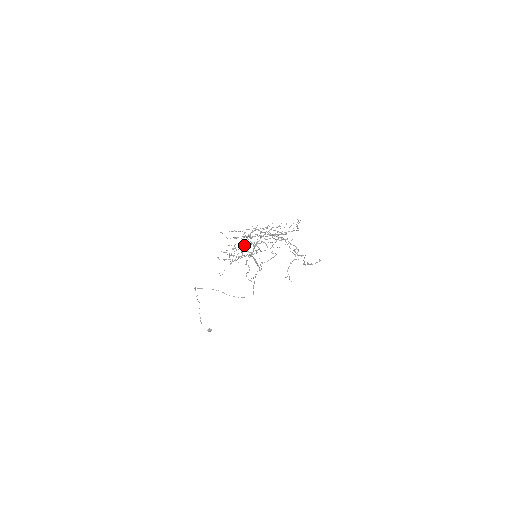
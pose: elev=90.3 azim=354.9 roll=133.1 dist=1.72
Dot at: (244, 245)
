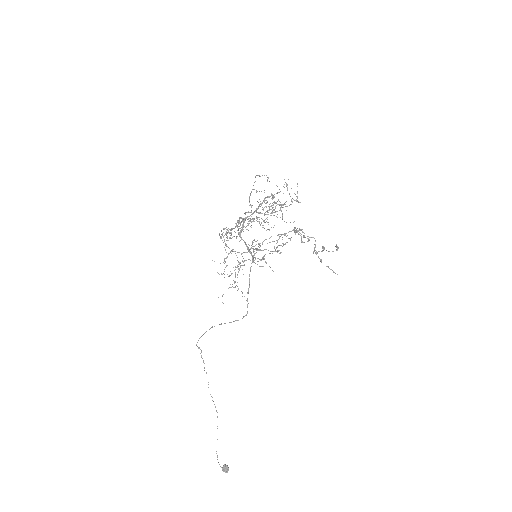
Dot at: (238, 234)
